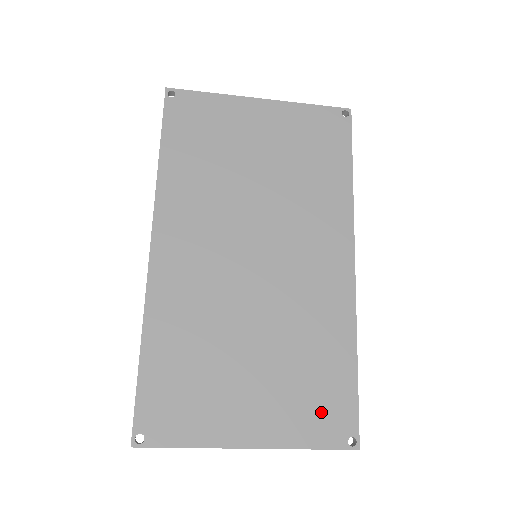
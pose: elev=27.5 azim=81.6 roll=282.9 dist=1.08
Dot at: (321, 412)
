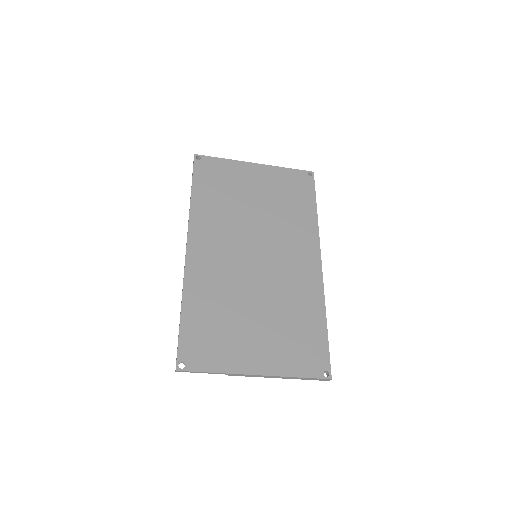
Dot at: (304, 354)
